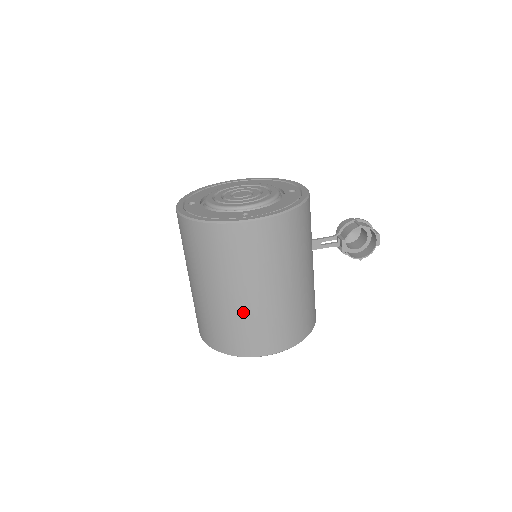
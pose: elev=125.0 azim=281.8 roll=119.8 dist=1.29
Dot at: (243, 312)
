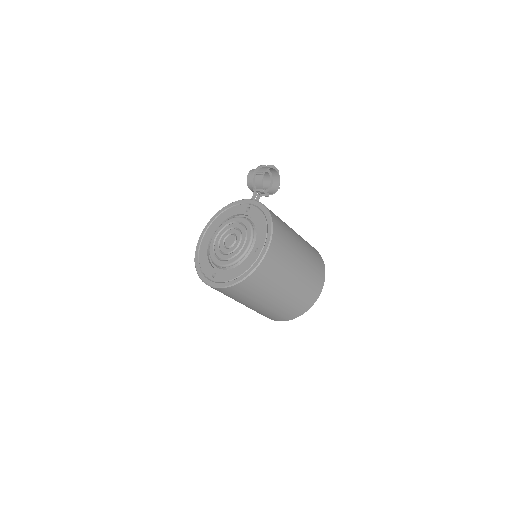
Dot at: (298, 288)
